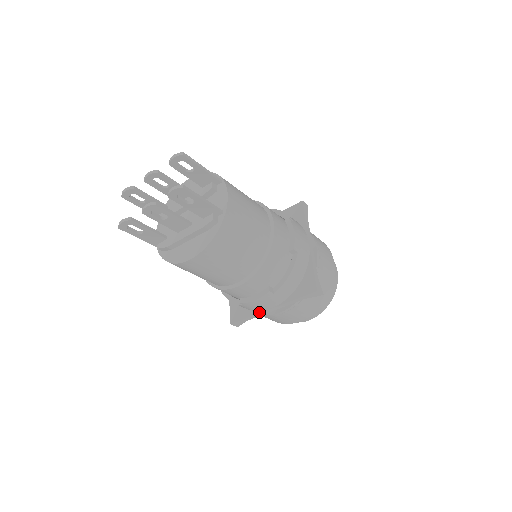
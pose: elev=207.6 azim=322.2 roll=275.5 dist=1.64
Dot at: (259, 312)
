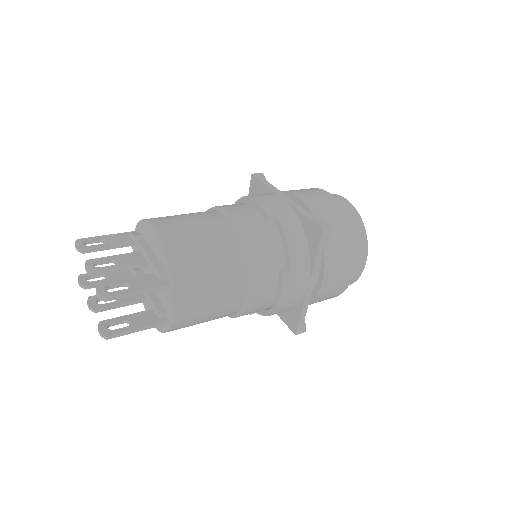
Dot at: occluded
